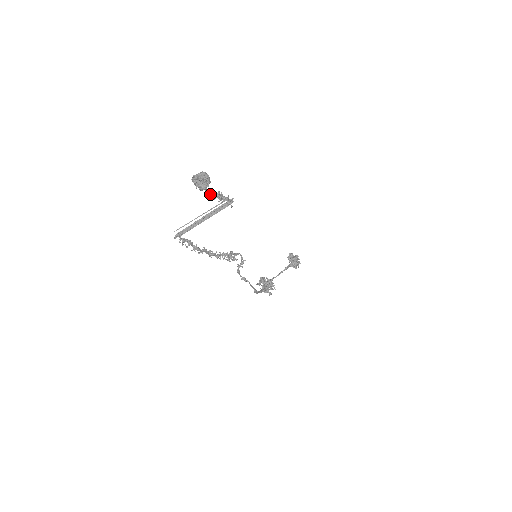
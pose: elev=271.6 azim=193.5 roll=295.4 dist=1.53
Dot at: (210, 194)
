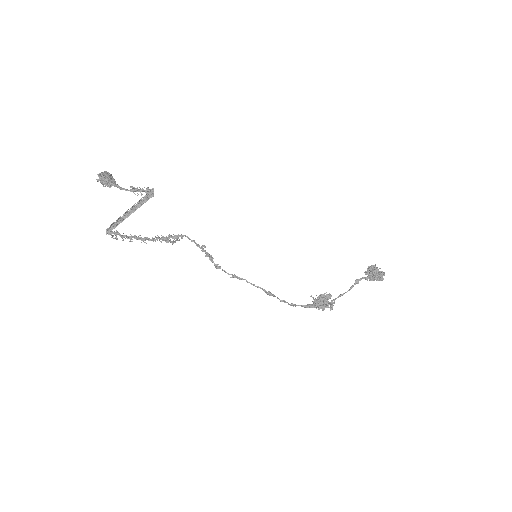
Dot at: (124, 189)
